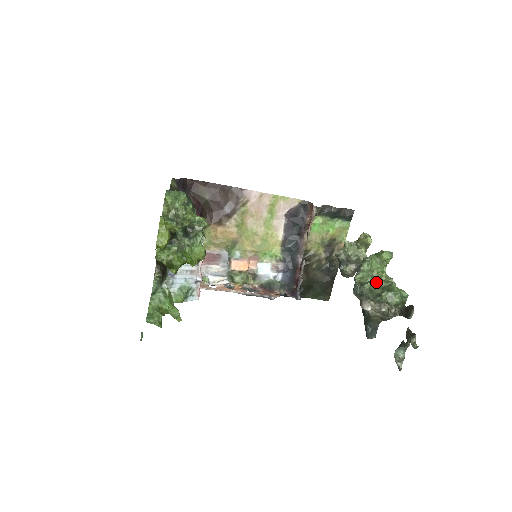
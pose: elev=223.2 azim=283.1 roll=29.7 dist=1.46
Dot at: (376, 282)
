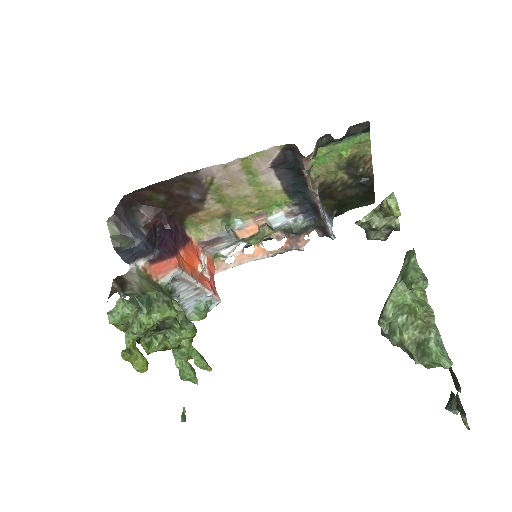
Dot at: (407, 335)
